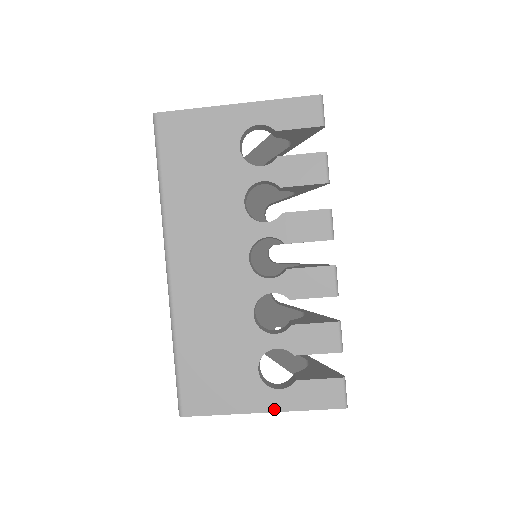
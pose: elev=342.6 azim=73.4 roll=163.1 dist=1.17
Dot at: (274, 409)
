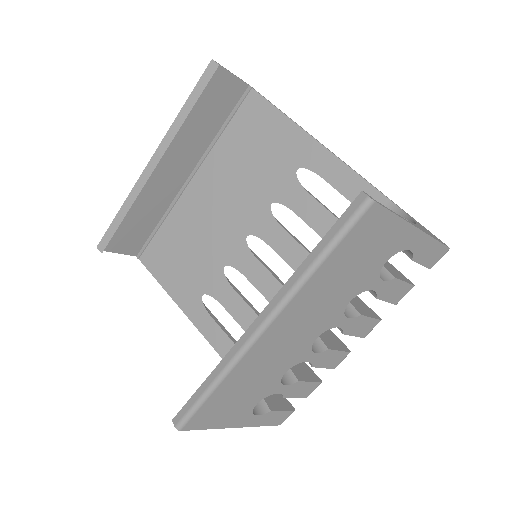
Dot at: (244, 426)
